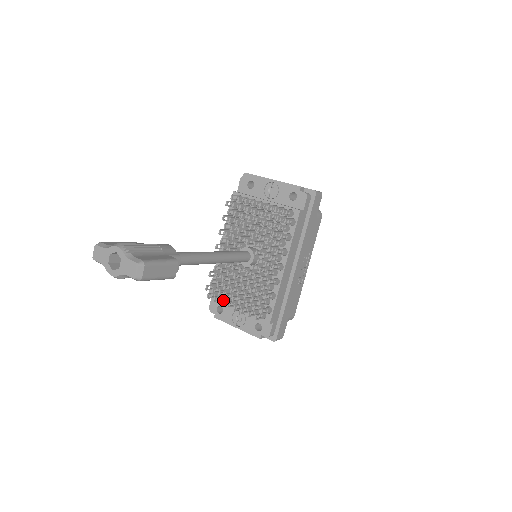
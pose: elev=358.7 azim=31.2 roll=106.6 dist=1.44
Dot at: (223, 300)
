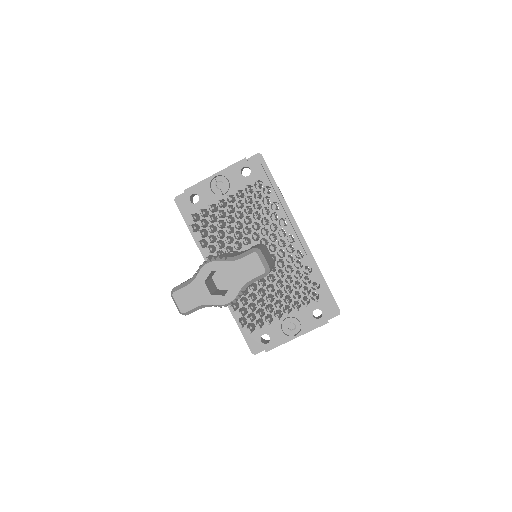
Dot at: occluded
